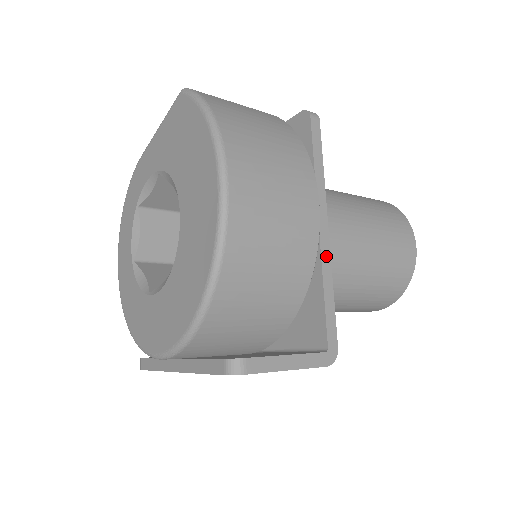
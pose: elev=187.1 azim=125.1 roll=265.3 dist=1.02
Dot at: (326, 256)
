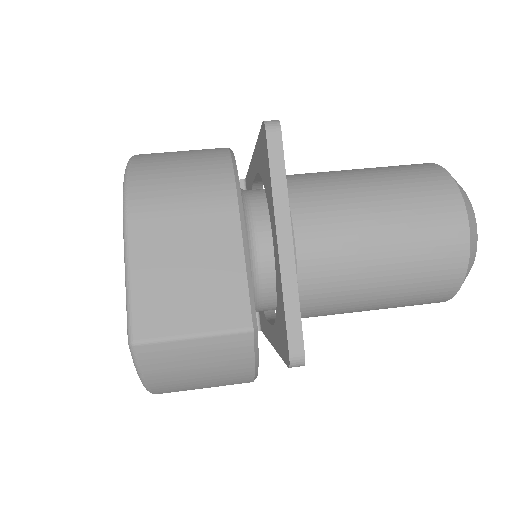
Dot at: occluded
